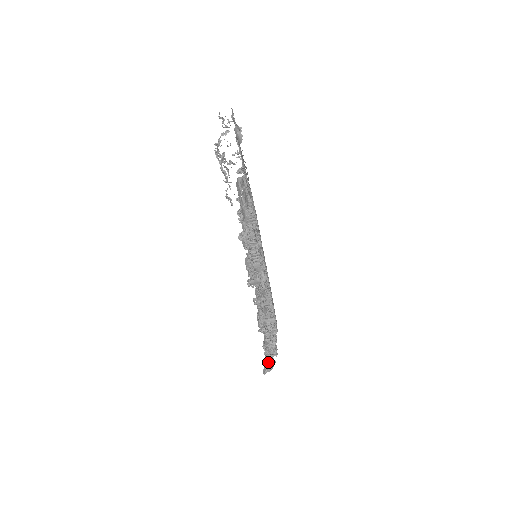
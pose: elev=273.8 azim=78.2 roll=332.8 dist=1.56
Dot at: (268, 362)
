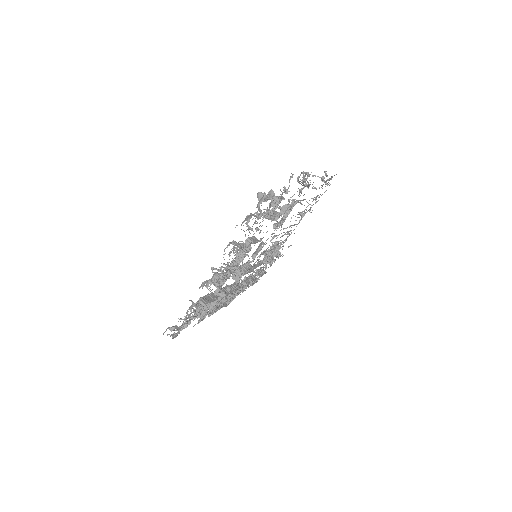
Dot at: occluded
